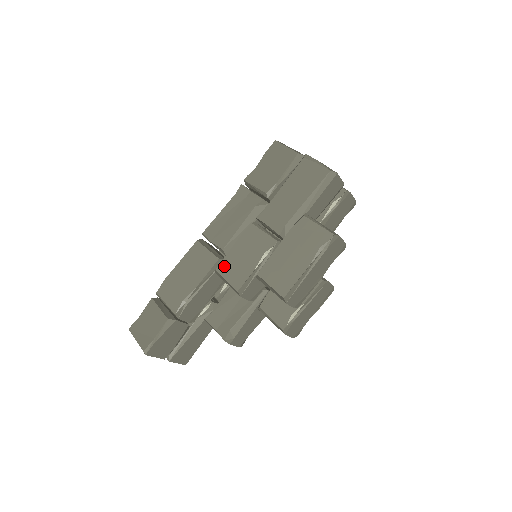
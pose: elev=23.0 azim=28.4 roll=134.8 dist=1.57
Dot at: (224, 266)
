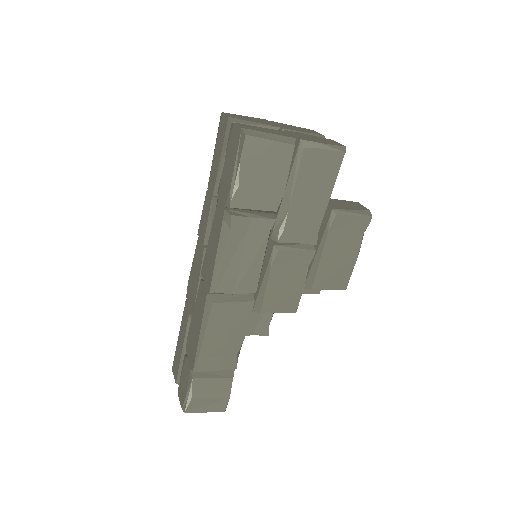
Dot at: (269, 304)
